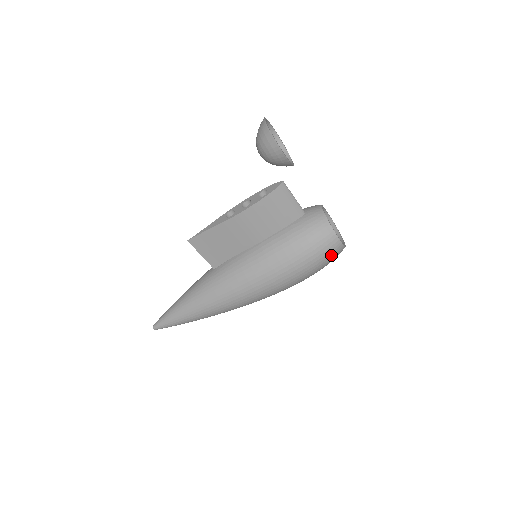
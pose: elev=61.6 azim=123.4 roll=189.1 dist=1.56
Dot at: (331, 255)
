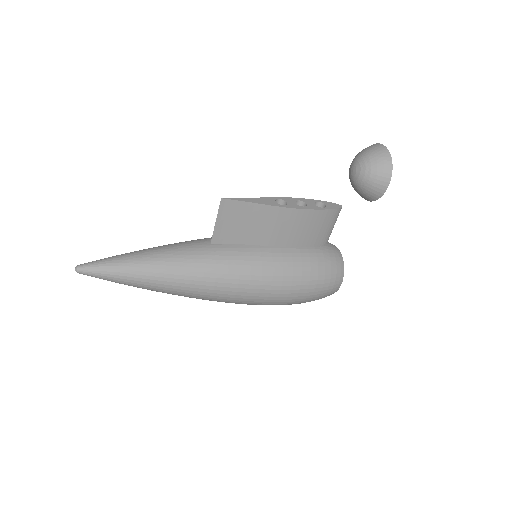
Dot at: (325, 295)
